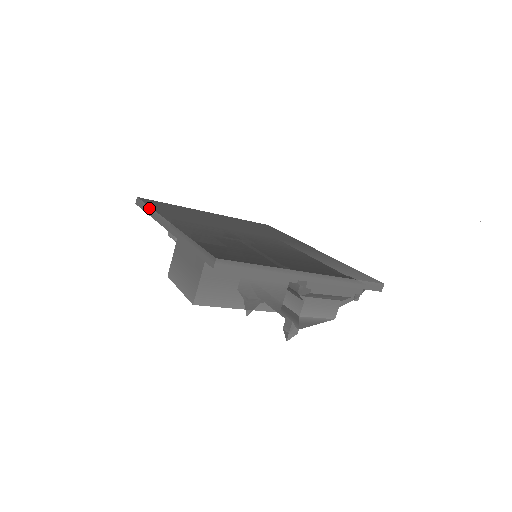
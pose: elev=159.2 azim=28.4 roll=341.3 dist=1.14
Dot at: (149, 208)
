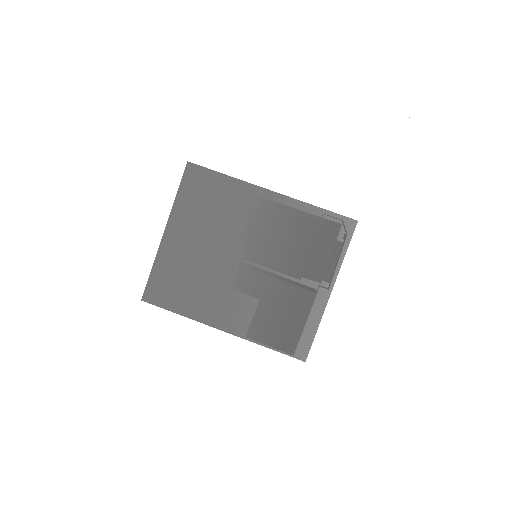
Dot at: occluded
